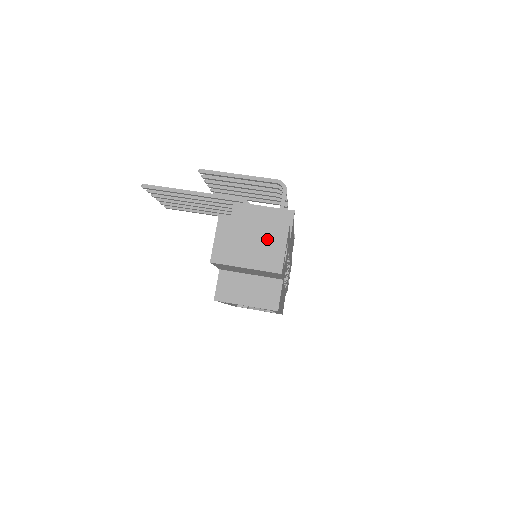
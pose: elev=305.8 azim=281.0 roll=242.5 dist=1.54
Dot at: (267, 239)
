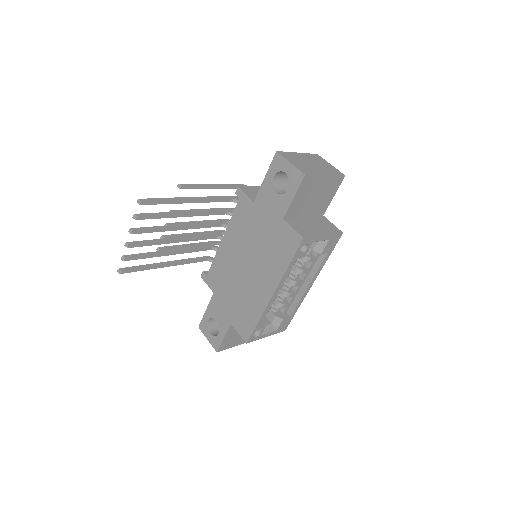
Dot at: (316, 161)
